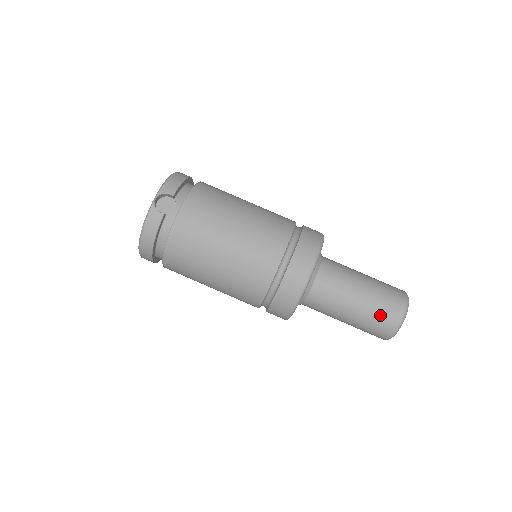
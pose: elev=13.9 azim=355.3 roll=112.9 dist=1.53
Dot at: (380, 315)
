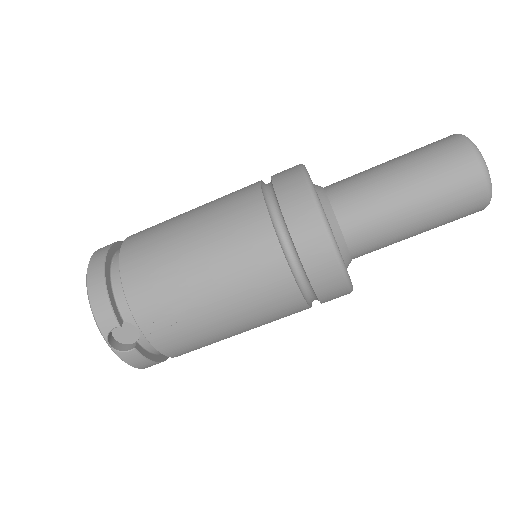
Dot at: (456, 211)
